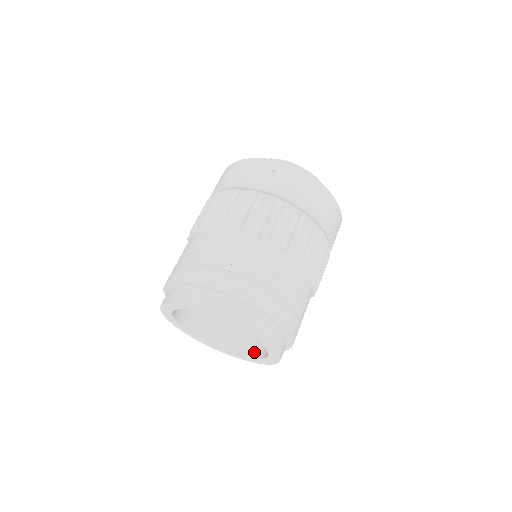
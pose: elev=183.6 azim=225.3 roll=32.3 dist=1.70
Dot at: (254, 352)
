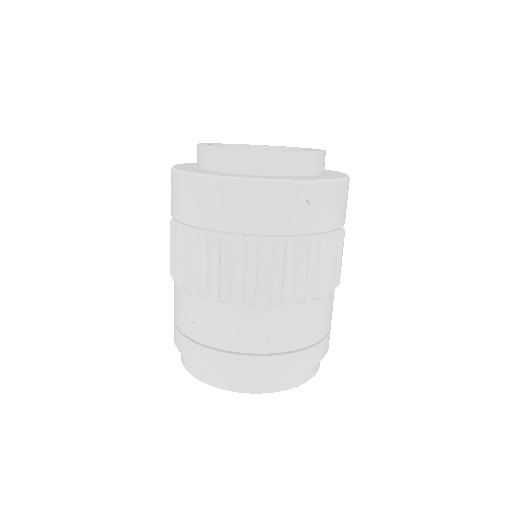
Dot at: occluded
